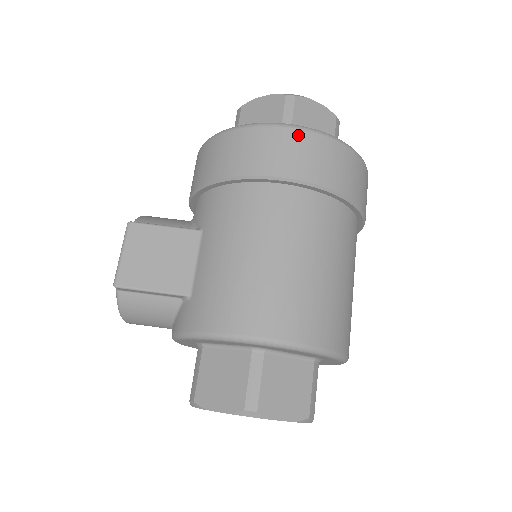
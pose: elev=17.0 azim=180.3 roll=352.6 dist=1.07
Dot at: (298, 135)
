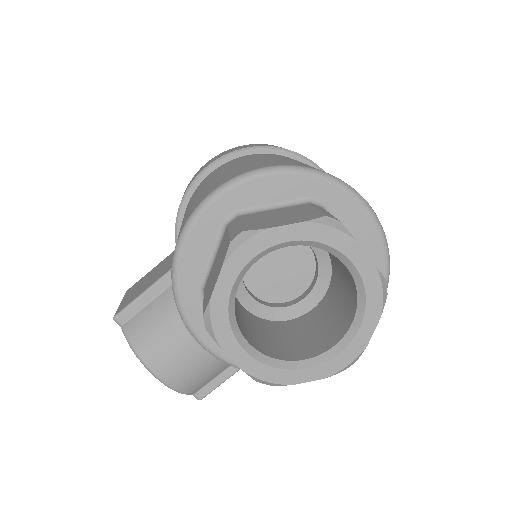
Dot at: occluded
